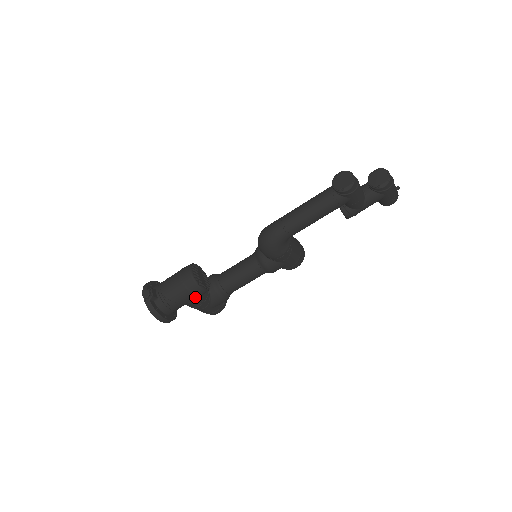
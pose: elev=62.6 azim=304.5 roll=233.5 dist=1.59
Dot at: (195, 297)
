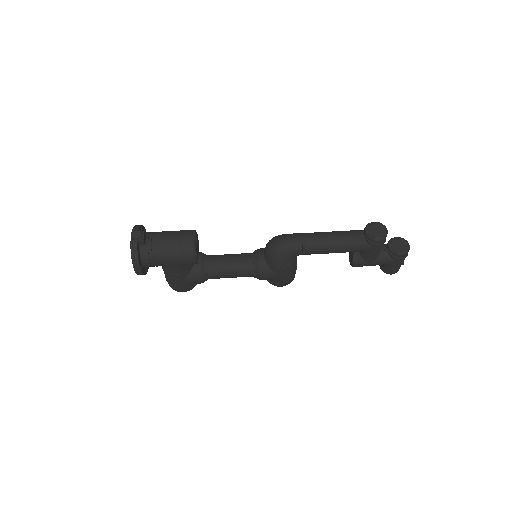
Dot at: (182, 263)
